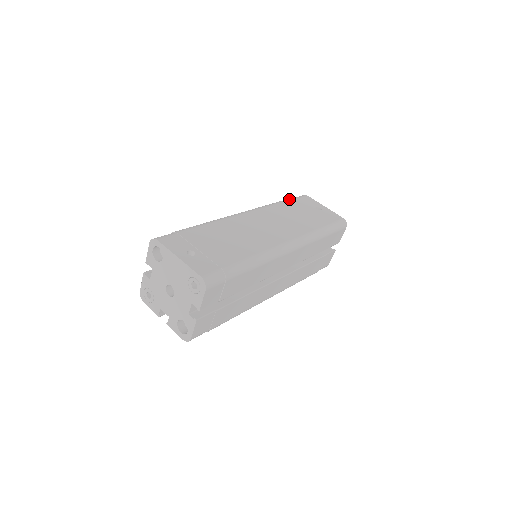
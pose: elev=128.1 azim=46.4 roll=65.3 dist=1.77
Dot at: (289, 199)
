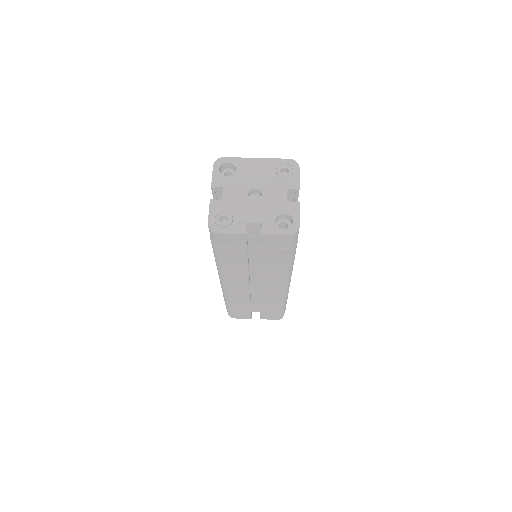
Dot at: occluded
